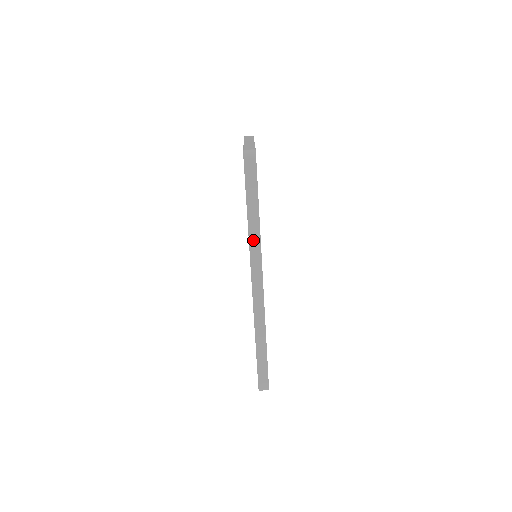
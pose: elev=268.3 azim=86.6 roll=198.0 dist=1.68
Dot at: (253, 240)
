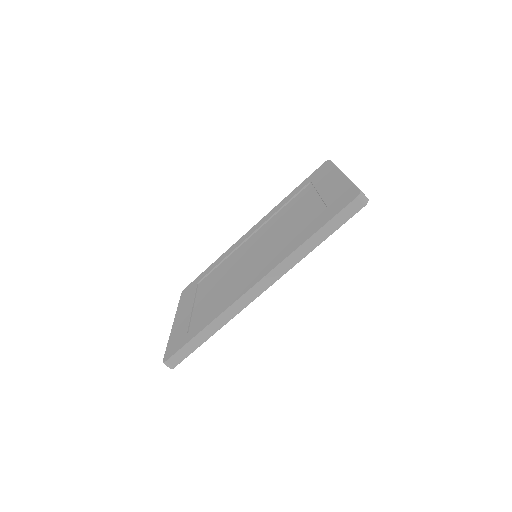
Dot at: (294, 257)
